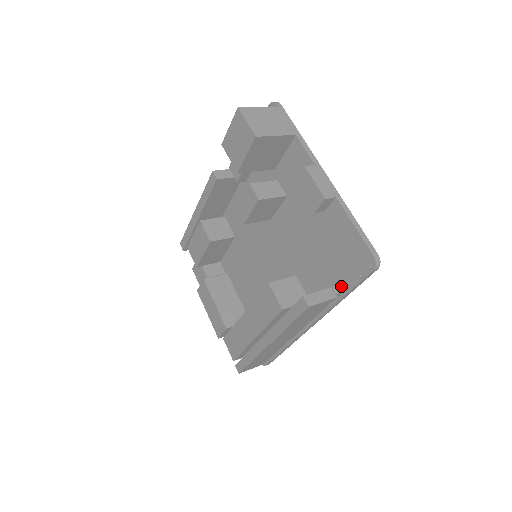
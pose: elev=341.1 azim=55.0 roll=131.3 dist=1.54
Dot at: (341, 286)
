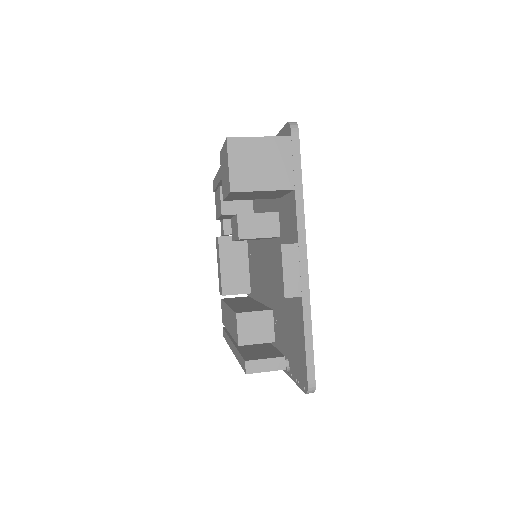
Dot at: occluded
